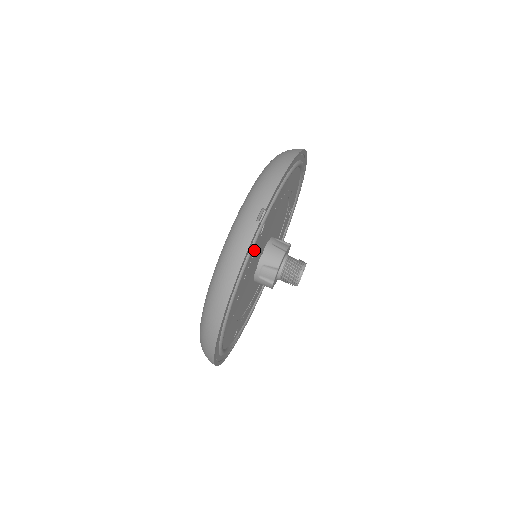
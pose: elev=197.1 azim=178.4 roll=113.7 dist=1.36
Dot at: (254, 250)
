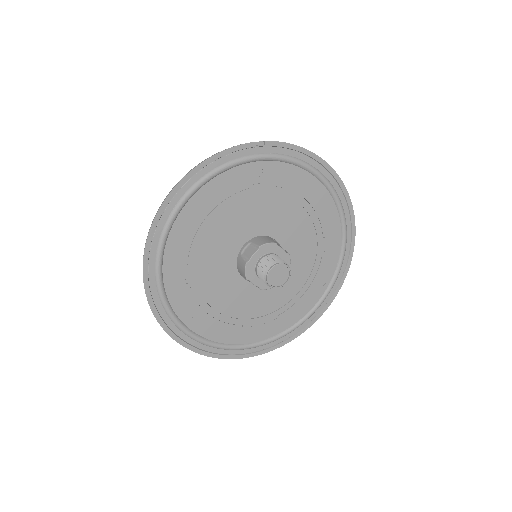
Dot at: (241, 185)
